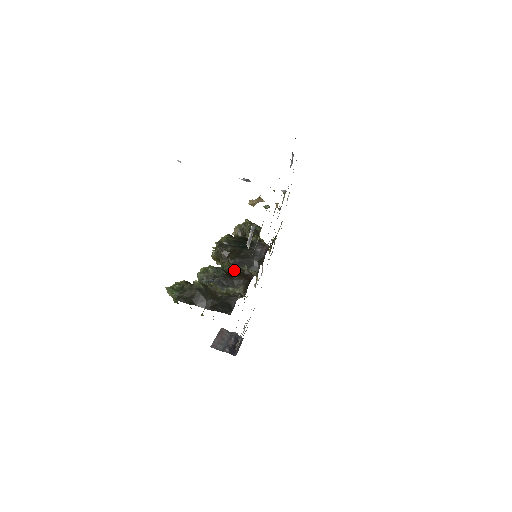
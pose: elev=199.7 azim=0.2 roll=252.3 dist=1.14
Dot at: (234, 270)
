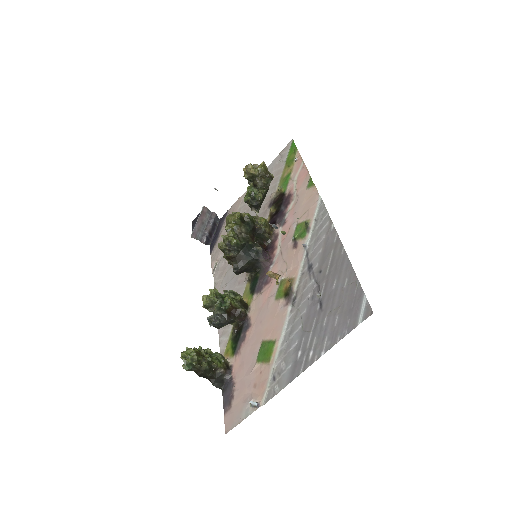
Dot at: (234, 307)
